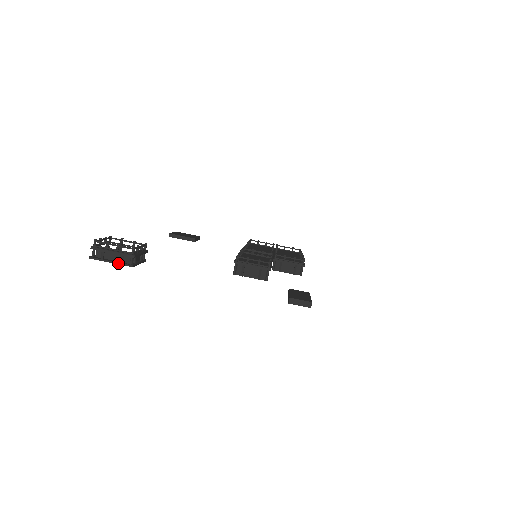
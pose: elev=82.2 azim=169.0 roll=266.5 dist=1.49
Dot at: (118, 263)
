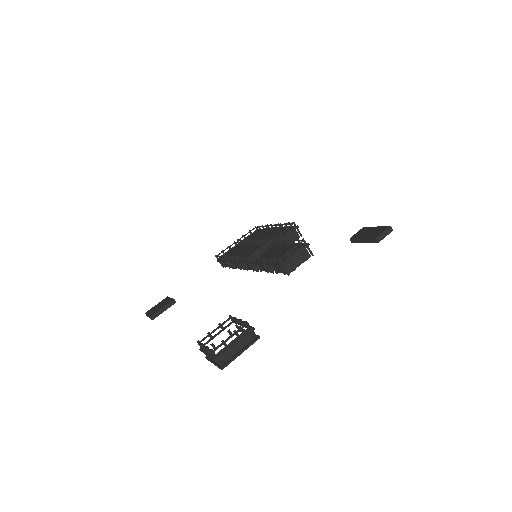
Dot at: (247, 347)
